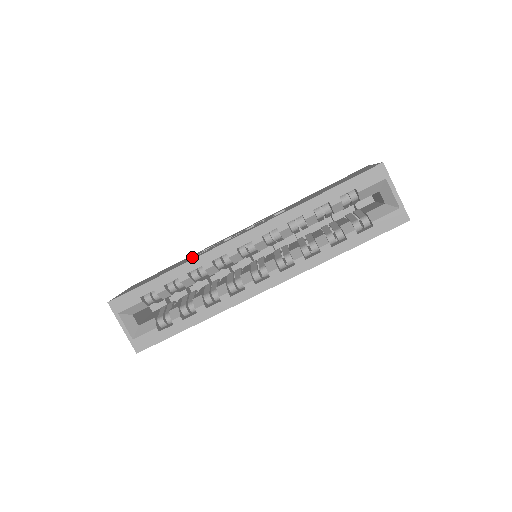
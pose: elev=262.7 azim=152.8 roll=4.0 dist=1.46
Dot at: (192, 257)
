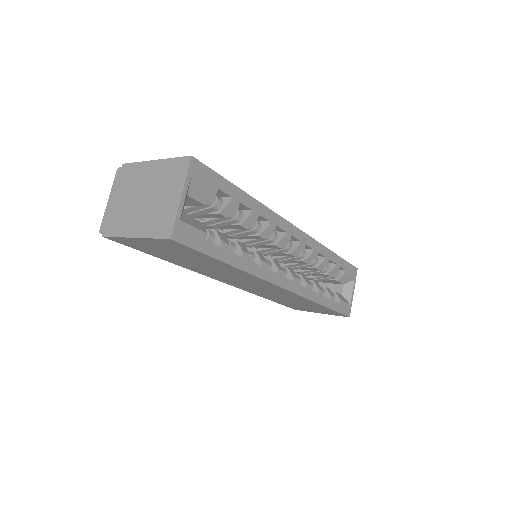
Dot at: occluded
